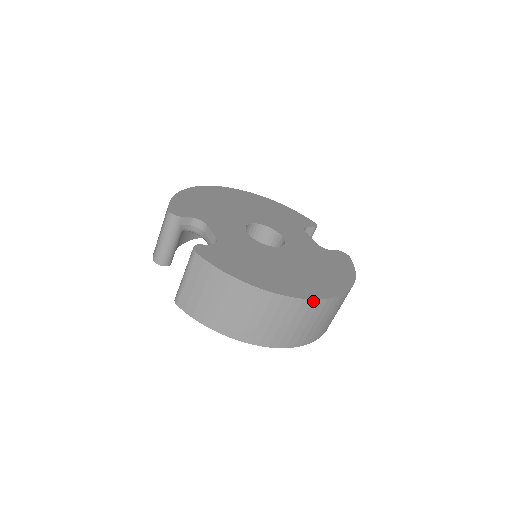
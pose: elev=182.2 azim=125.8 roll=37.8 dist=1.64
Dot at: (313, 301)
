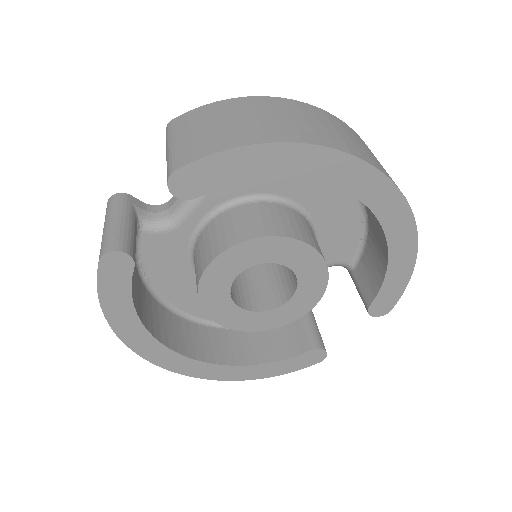
Dot at: (347, 126)
